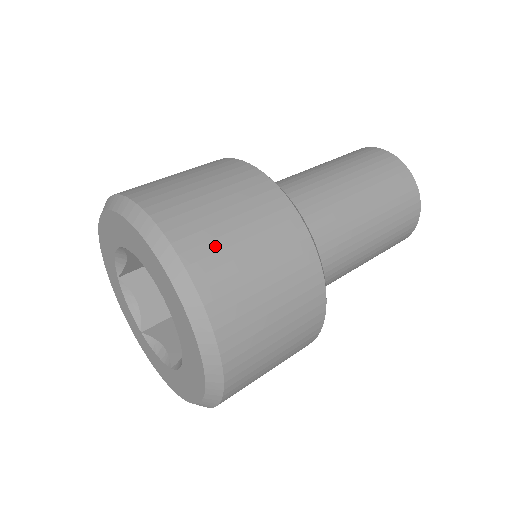
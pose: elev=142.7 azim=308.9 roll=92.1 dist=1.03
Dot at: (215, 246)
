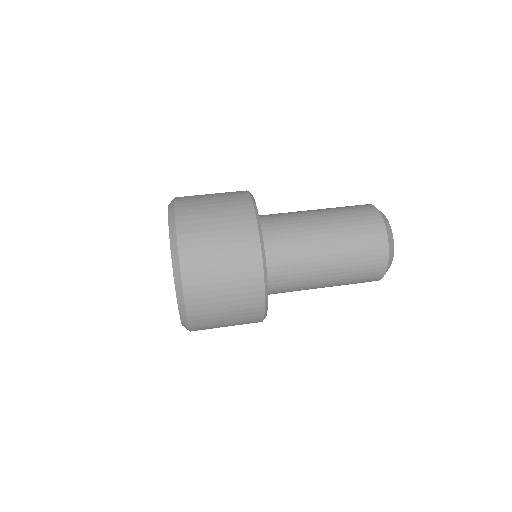
Dot at: (198, 229)
